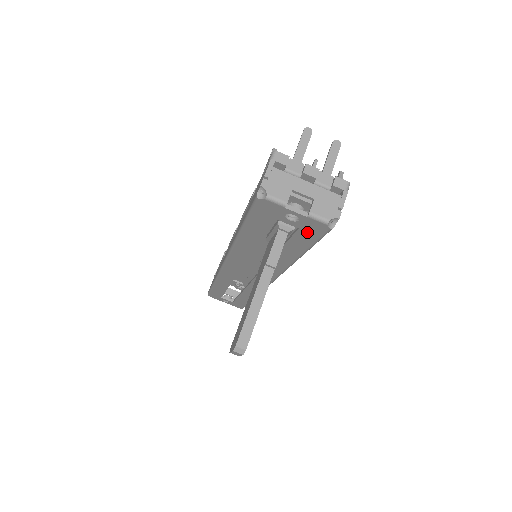
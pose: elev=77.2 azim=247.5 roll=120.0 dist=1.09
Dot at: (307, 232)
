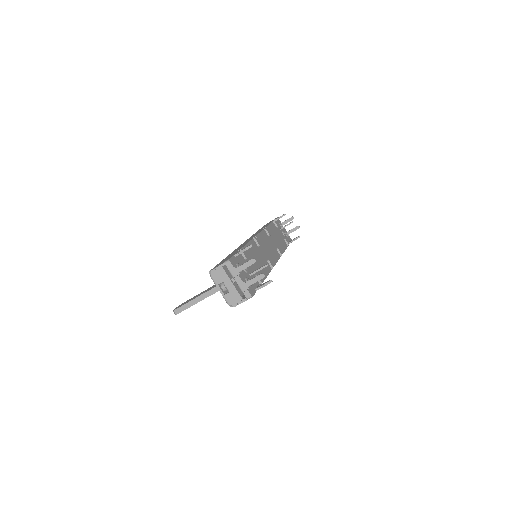
Dot at: occluded
